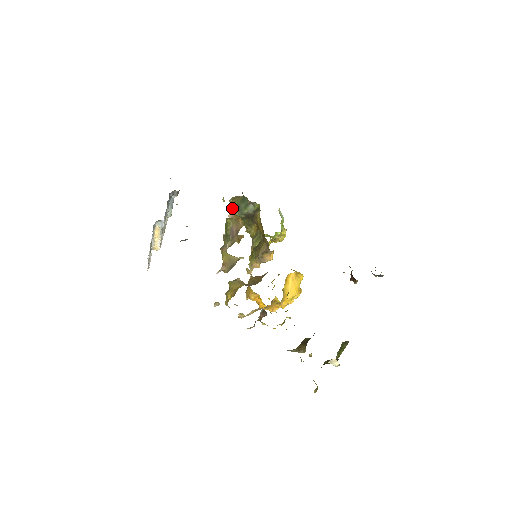
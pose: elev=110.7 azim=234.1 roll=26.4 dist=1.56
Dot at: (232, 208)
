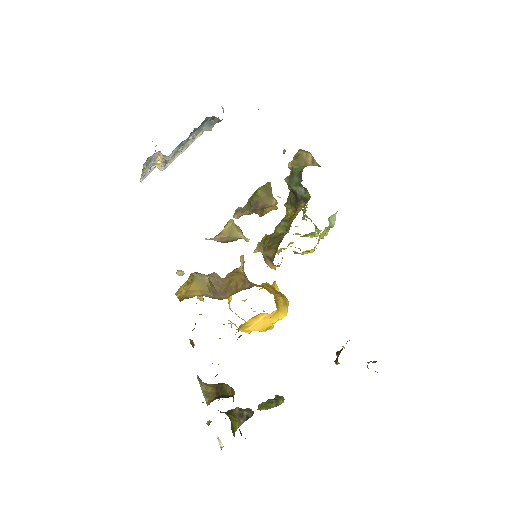
Dot at: occluded
